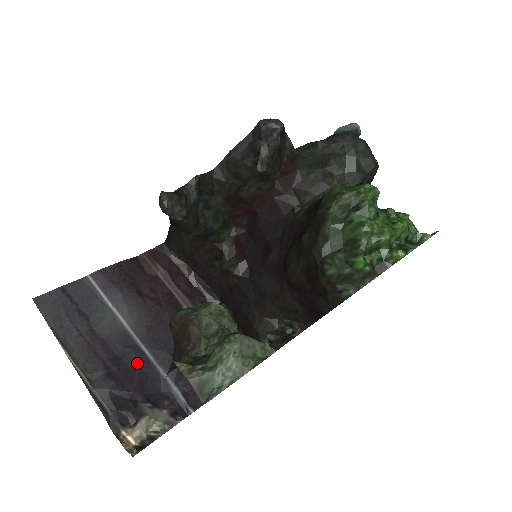
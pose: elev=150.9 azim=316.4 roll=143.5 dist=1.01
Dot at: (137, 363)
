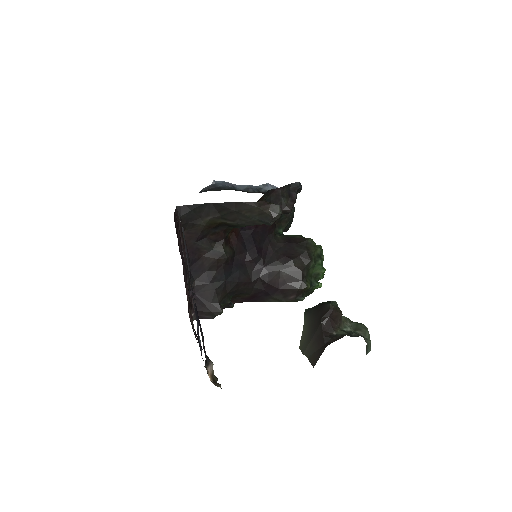
Dot at: occluded
